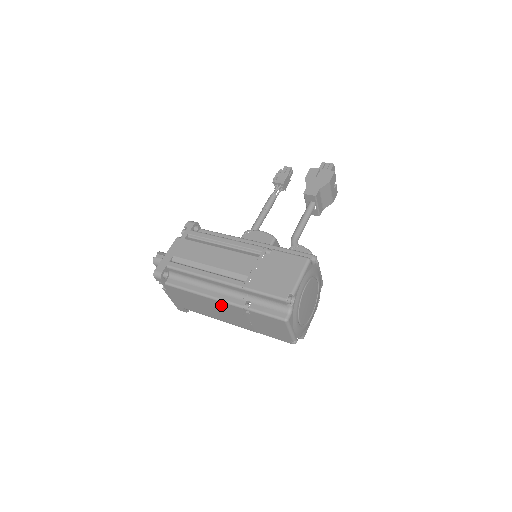
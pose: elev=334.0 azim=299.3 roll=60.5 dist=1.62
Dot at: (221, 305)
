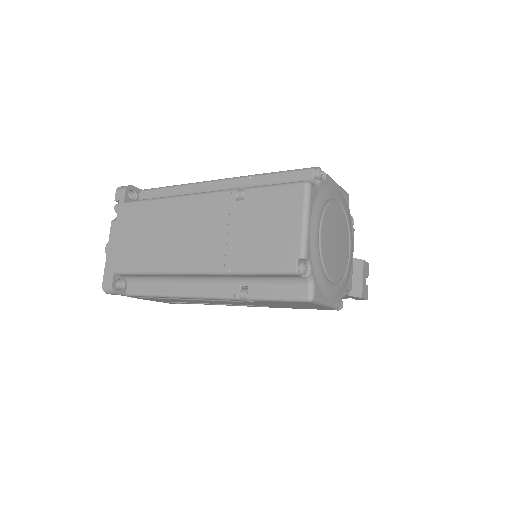
Dot at: (198, 206)
